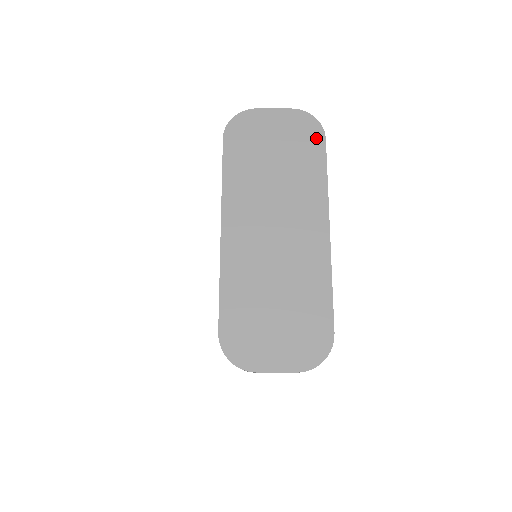
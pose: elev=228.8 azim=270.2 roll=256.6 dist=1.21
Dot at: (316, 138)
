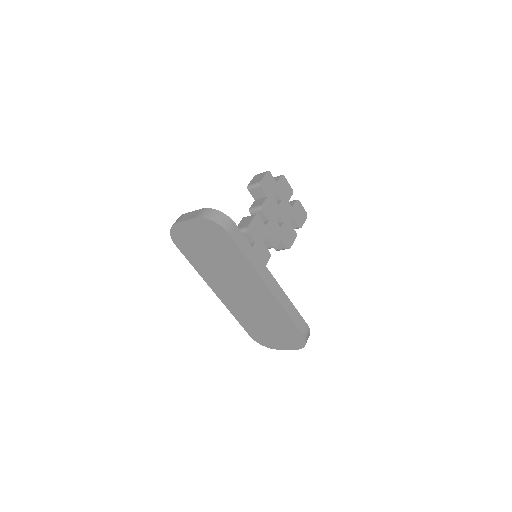
Dot at: (223, 235)
